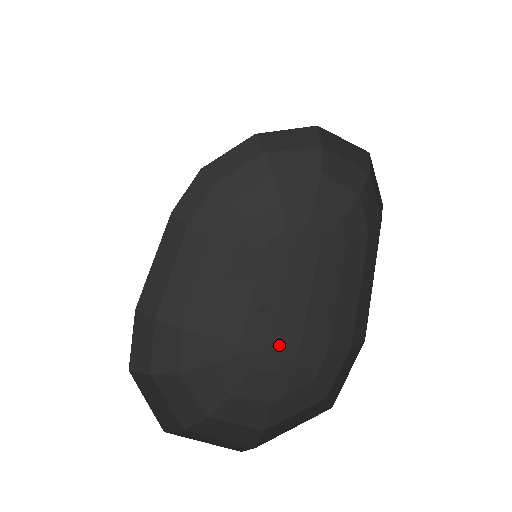
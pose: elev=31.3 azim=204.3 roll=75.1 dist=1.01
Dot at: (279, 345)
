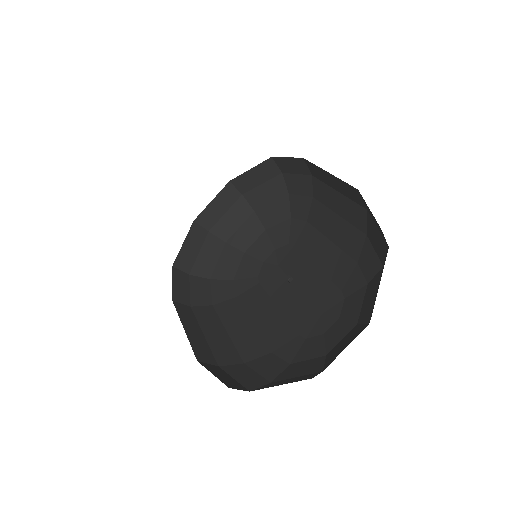
Dot at: (326, 306)
